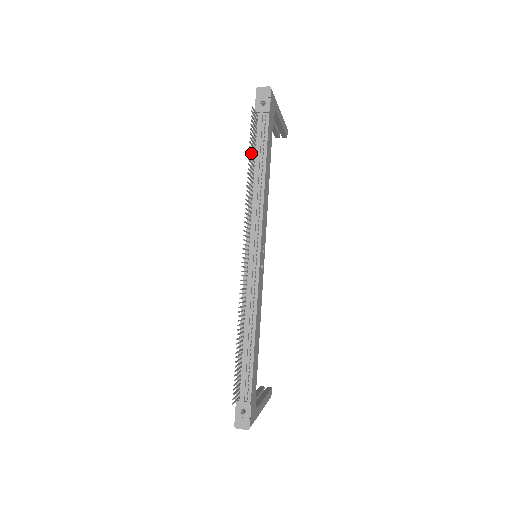
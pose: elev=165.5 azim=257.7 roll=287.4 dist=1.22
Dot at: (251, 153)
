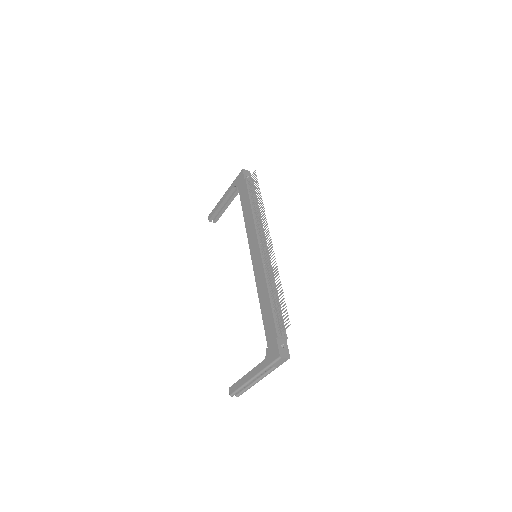
Dot at: occluded
